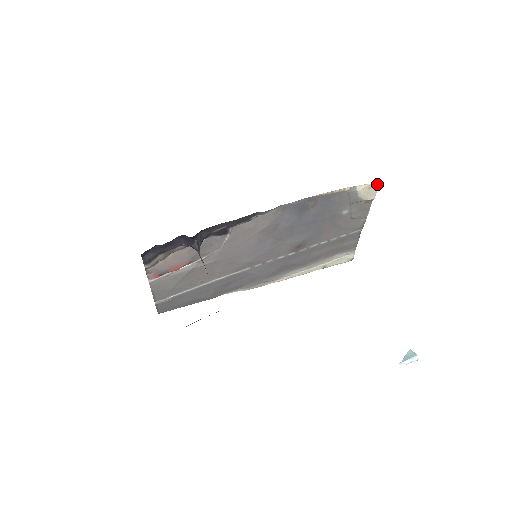
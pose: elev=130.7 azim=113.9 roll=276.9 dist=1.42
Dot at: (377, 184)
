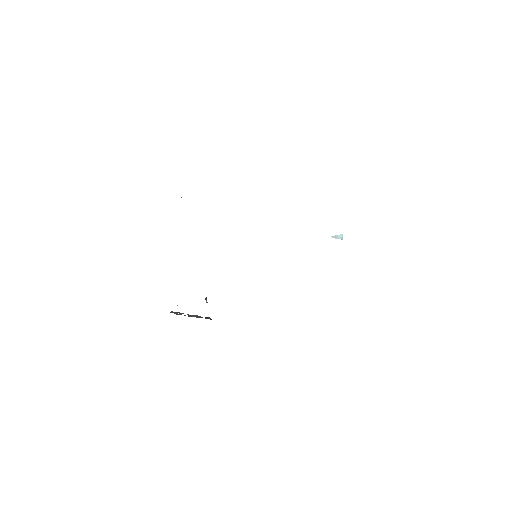
Dot at: occluded
